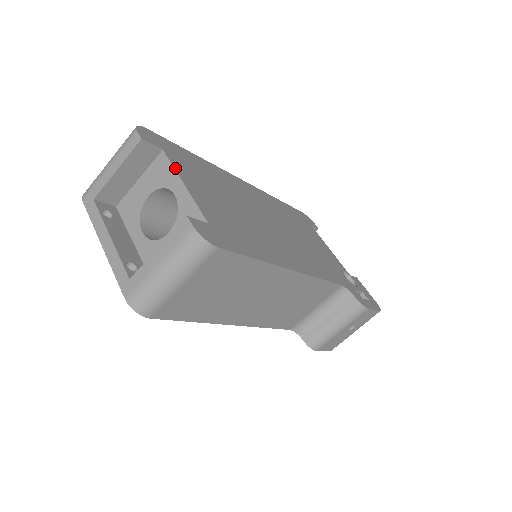
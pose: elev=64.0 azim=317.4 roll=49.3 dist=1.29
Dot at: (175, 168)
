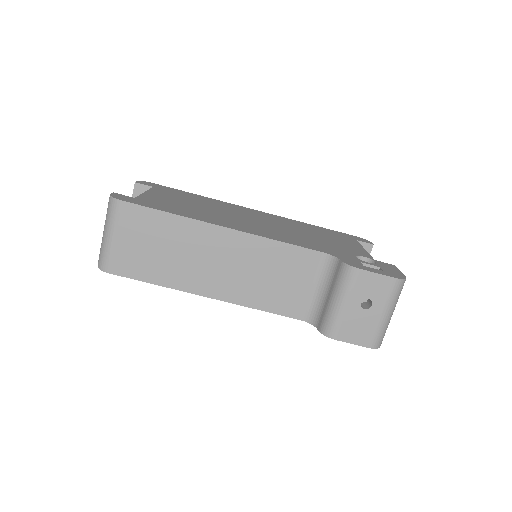
Dot at: (150, 190)
